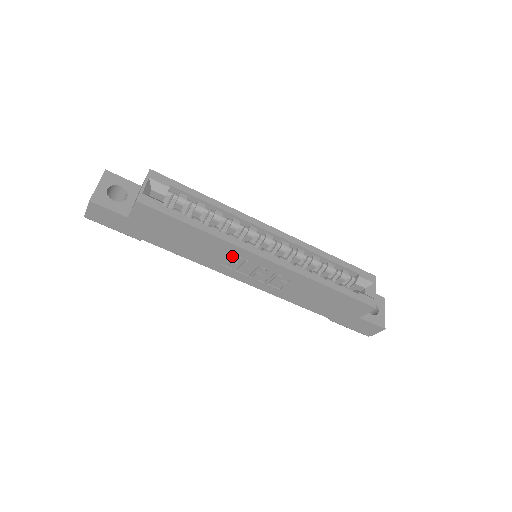
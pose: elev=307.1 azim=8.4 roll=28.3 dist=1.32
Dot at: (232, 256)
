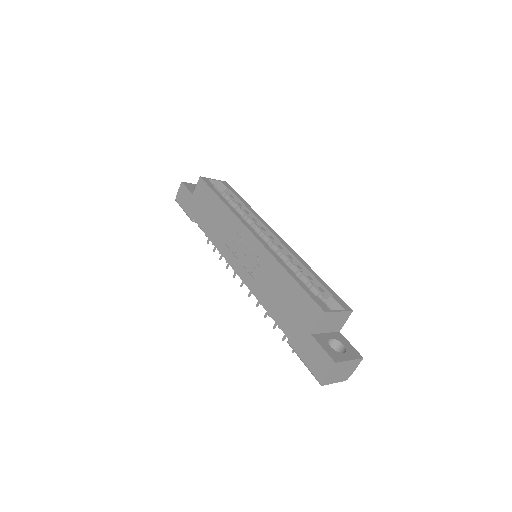
Dot at: (233, 233)
